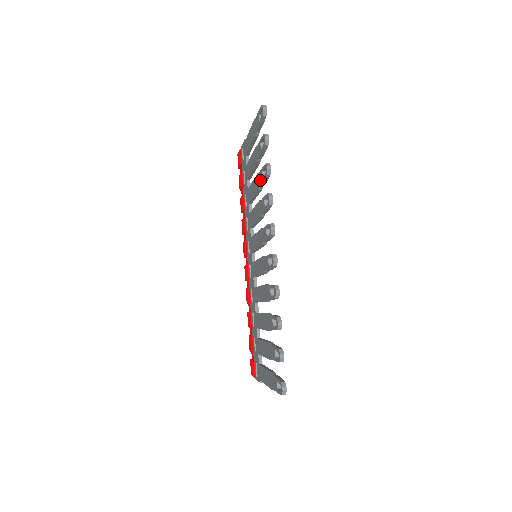
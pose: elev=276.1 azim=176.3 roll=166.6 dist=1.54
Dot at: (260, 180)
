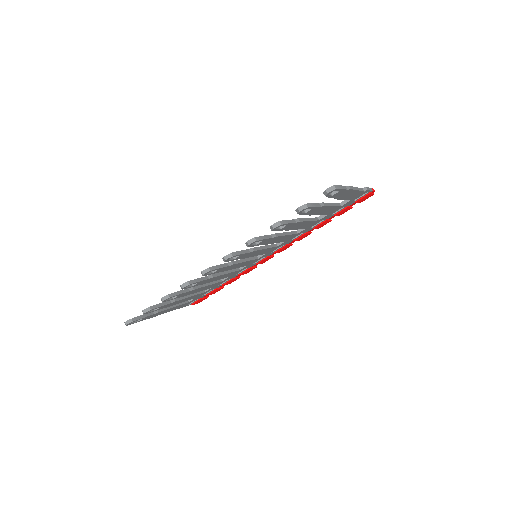
Dot at: occluded
